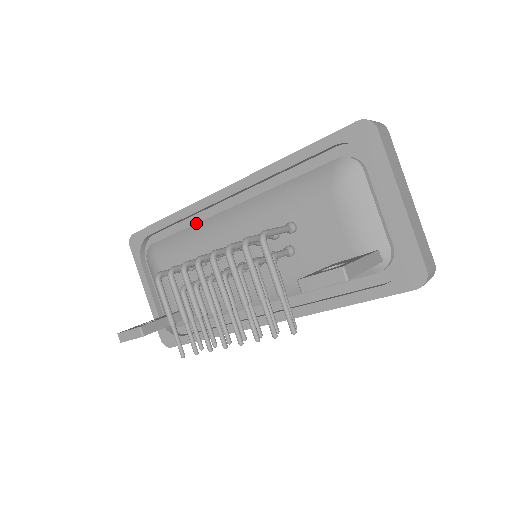
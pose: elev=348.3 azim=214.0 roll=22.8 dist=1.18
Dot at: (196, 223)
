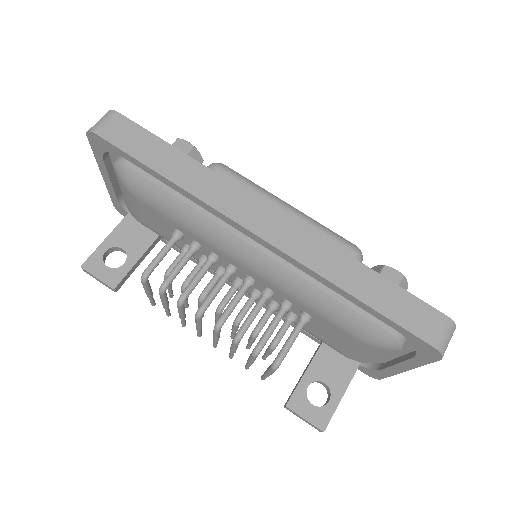
Dot at: (201, 213)
